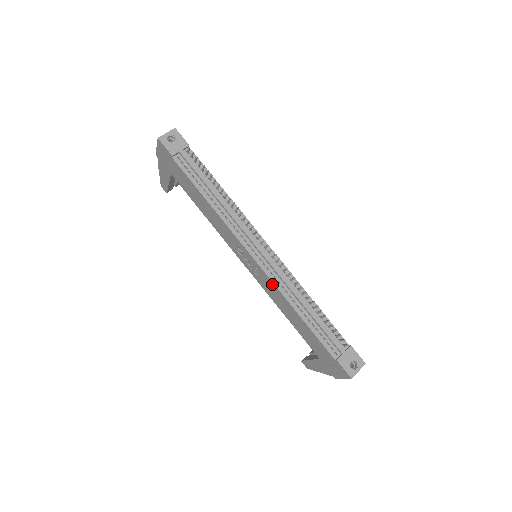
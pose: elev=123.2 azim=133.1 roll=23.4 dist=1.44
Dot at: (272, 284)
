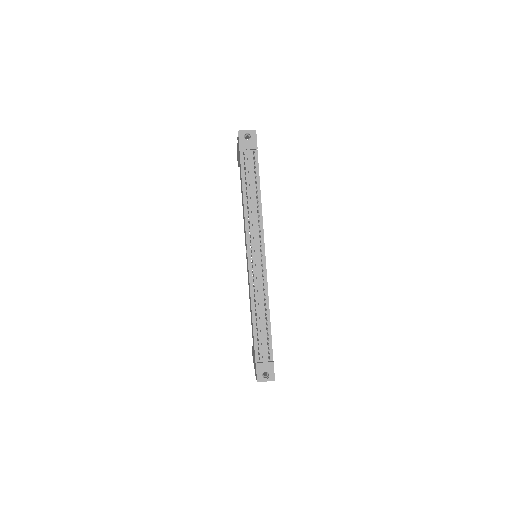
Dot at: (249, 283)
